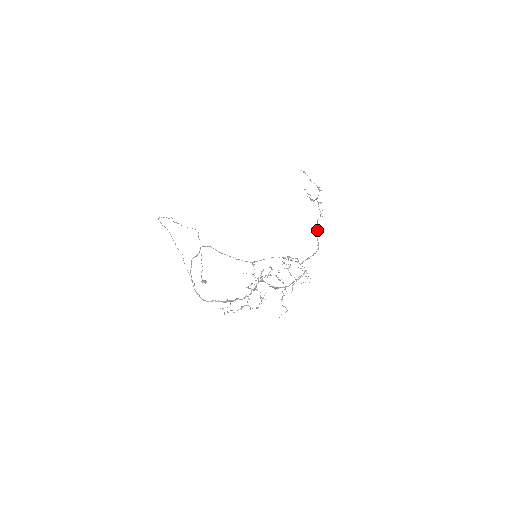
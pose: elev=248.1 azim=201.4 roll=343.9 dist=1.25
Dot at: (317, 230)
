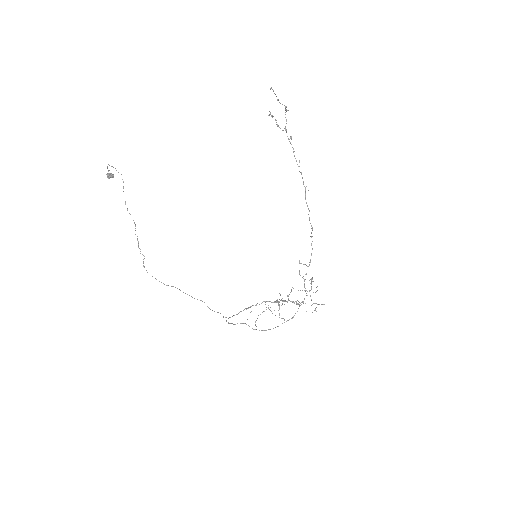
Dot at: (309, 218)
